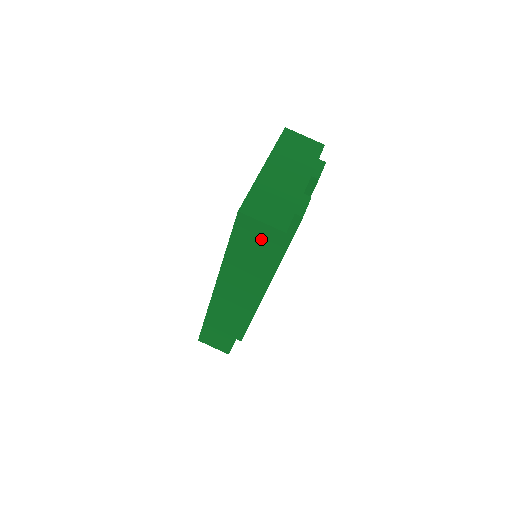
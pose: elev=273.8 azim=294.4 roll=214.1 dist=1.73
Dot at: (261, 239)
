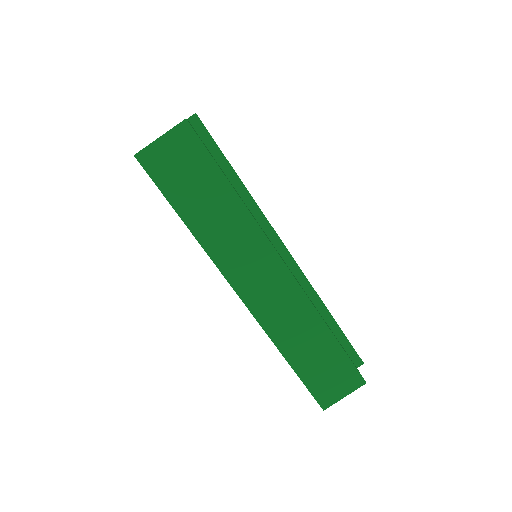
Dot at: (183, 159)
